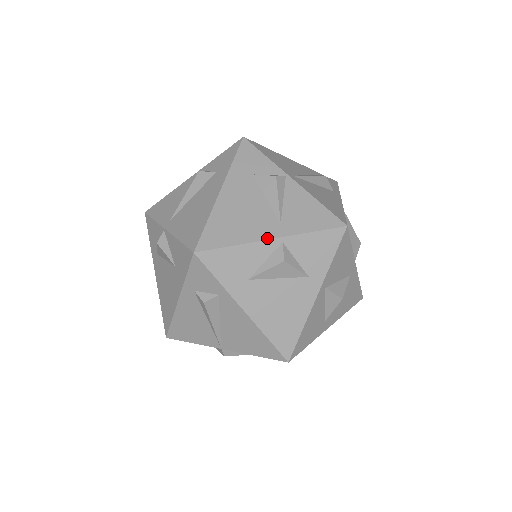
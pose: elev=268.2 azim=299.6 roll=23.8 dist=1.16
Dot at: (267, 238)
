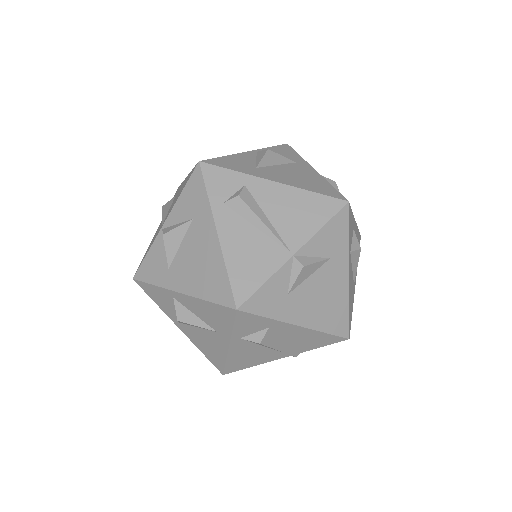
Dot at: (244, 152)
